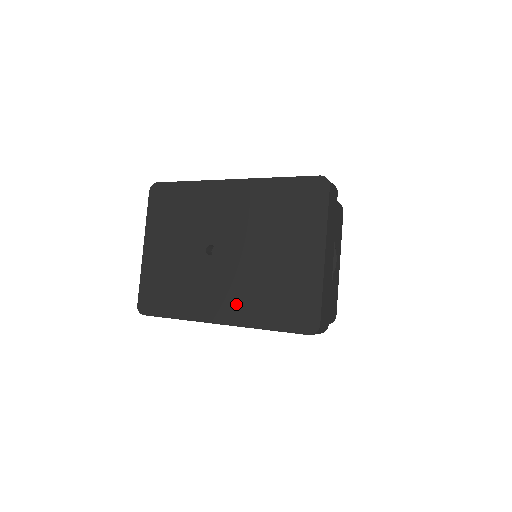
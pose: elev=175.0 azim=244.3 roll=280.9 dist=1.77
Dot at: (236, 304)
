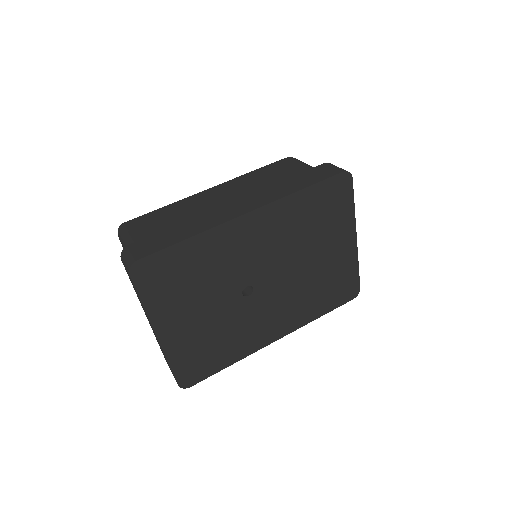
Dot at: (289, 317)
